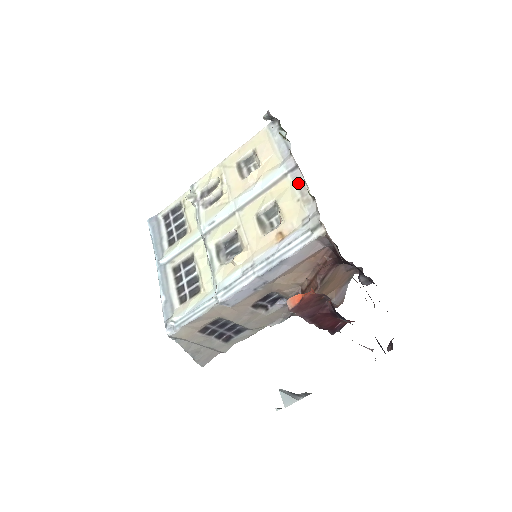
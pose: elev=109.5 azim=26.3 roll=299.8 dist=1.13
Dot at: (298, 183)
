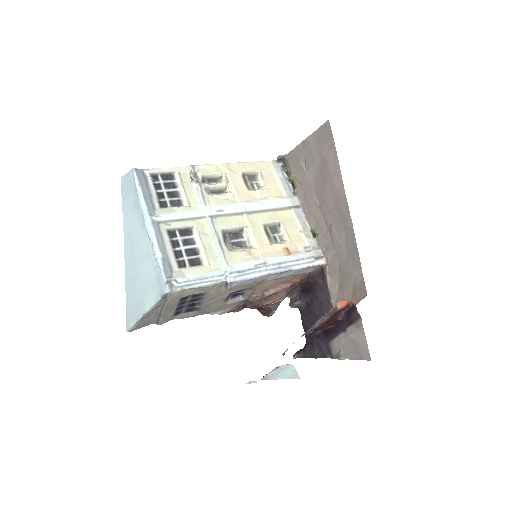
Dot at: (300, 219)
